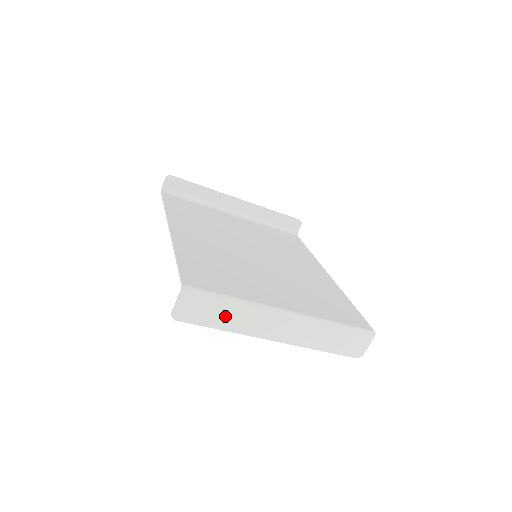
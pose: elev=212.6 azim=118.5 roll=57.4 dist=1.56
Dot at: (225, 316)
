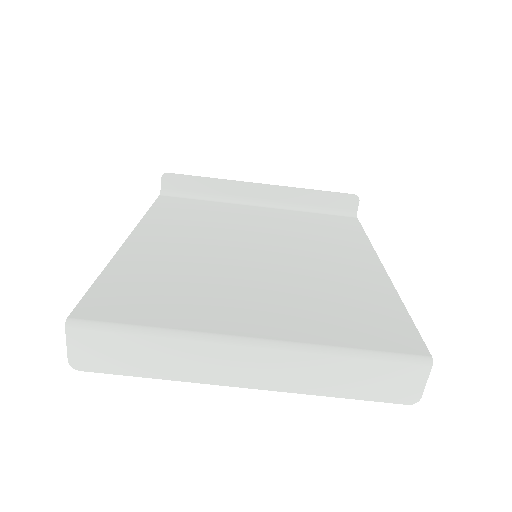
Dot at: (148, 357)
